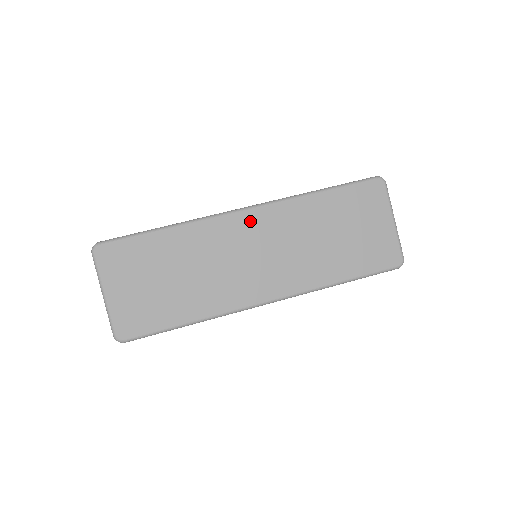
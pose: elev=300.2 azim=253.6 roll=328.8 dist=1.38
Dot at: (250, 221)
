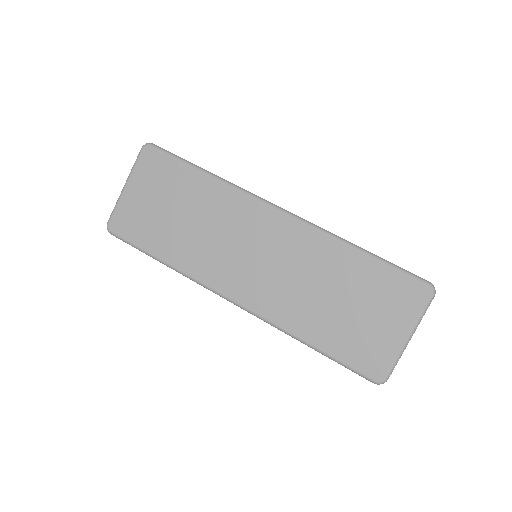
Dot at: (275, 223)
